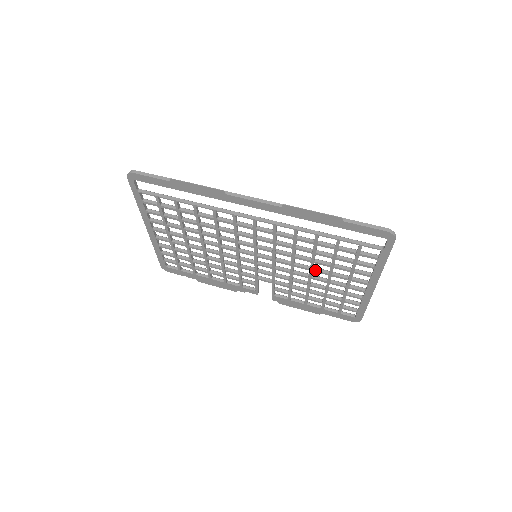
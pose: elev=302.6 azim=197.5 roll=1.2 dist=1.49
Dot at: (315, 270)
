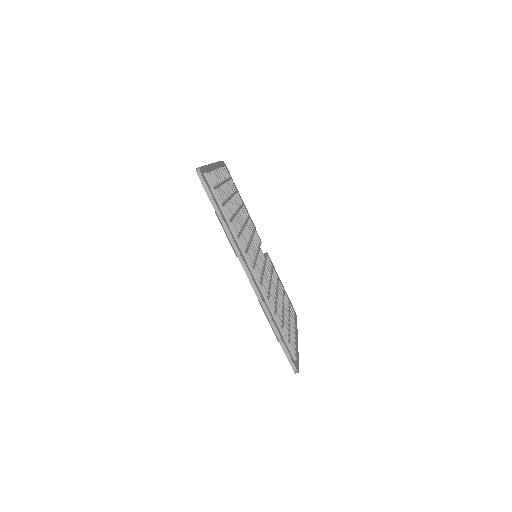
Dot at: occluded
